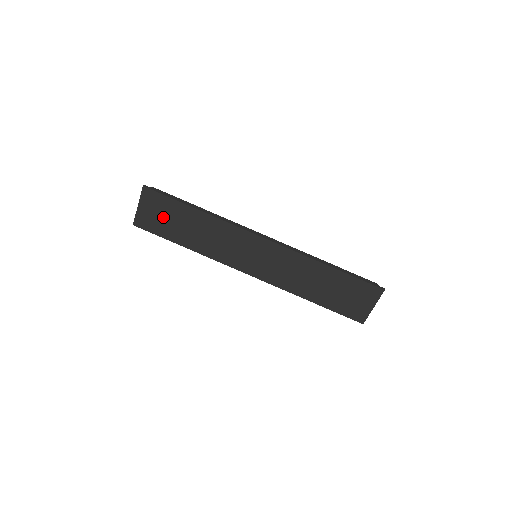
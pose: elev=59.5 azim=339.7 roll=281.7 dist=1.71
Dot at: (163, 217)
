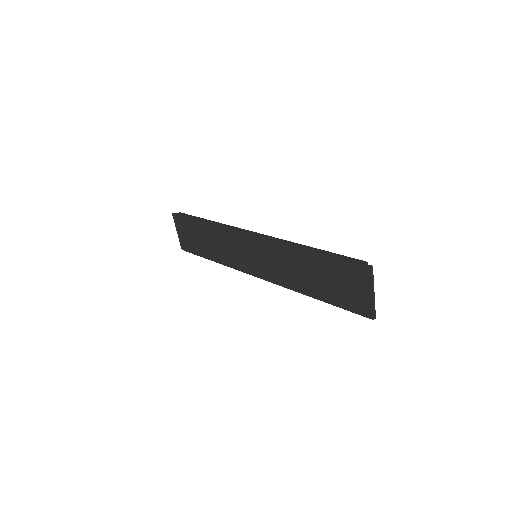
Dot at: (191, 237)
